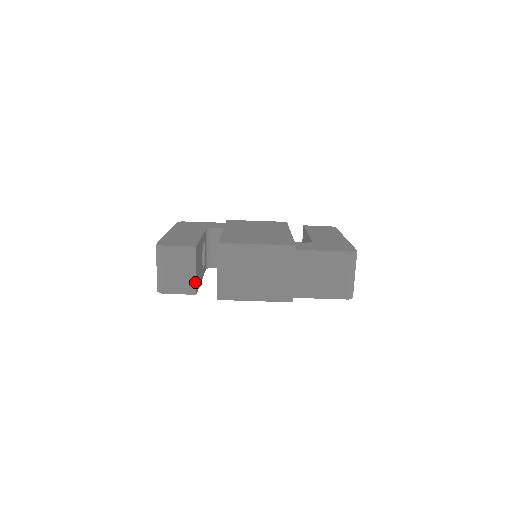
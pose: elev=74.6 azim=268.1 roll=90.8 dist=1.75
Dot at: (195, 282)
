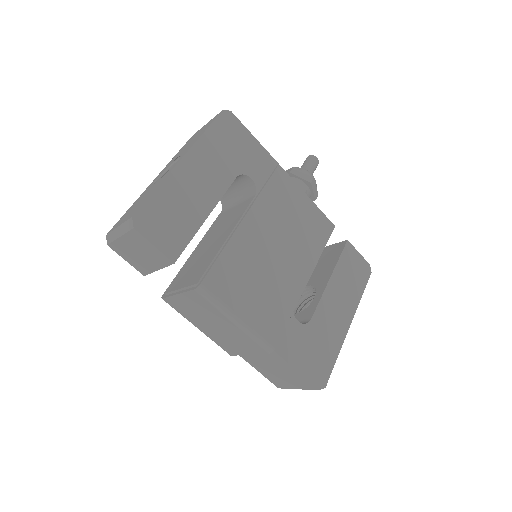
Dot at: (150, 272)
